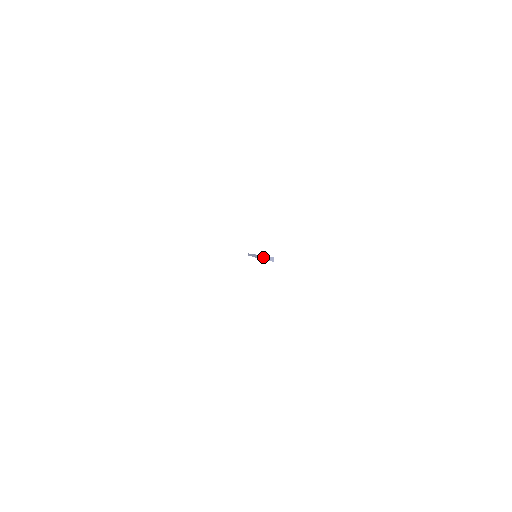
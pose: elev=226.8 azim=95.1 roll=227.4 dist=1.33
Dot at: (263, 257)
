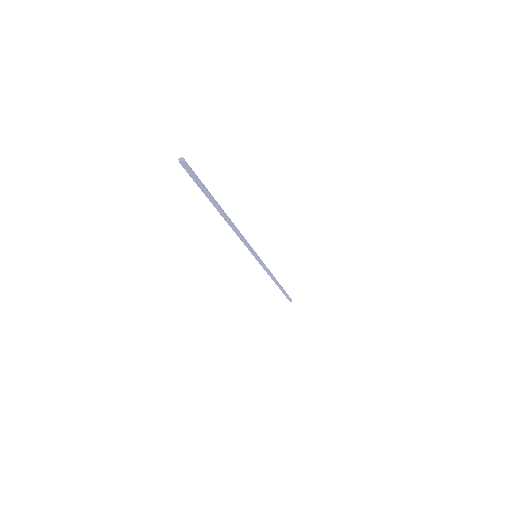
Dot at: (211, 201)
